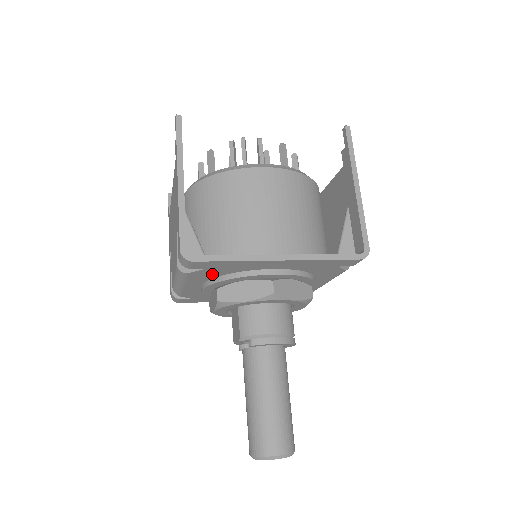
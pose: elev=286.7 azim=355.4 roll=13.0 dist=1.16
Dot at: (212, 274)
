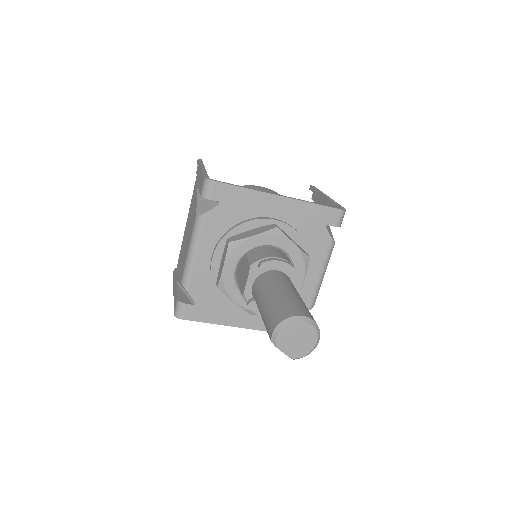
Dot at: (224, 222)
